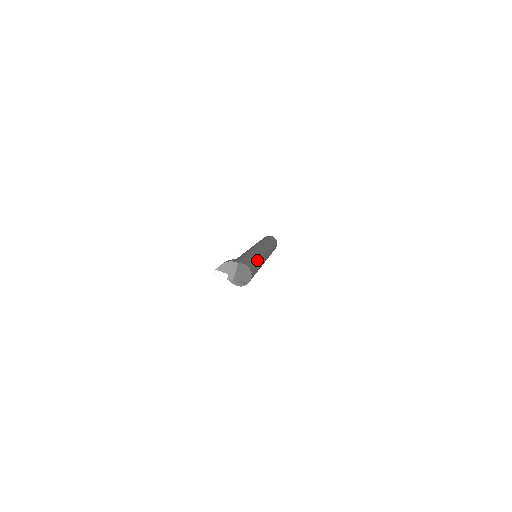
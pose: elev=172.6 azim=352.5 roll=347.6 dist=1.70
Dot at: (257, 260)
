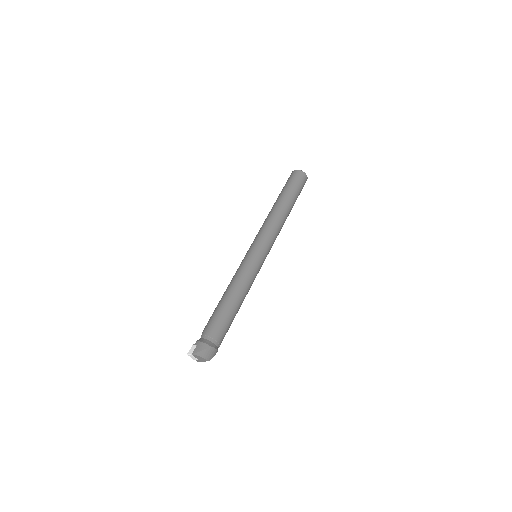
Dot at: (239, 308)
